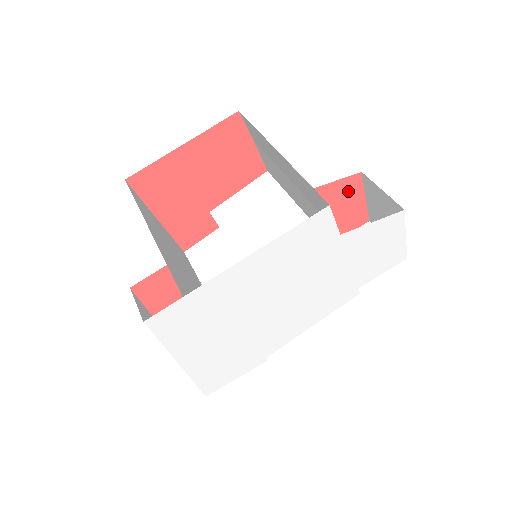
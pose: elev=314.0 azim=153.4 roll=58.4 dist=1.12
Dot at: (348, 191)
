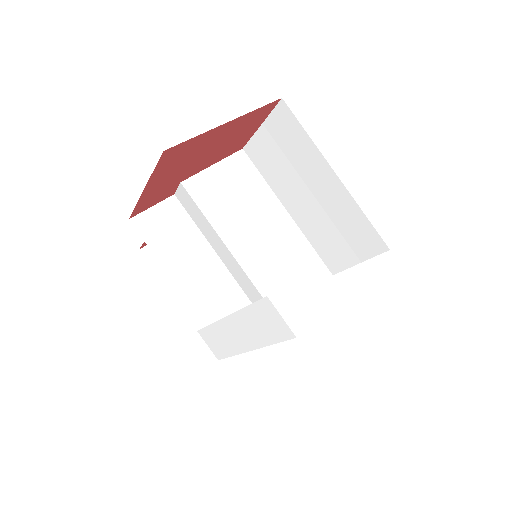
Dot at: occluded
